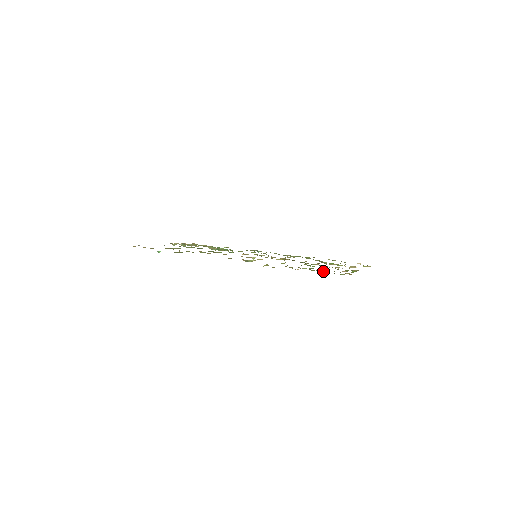
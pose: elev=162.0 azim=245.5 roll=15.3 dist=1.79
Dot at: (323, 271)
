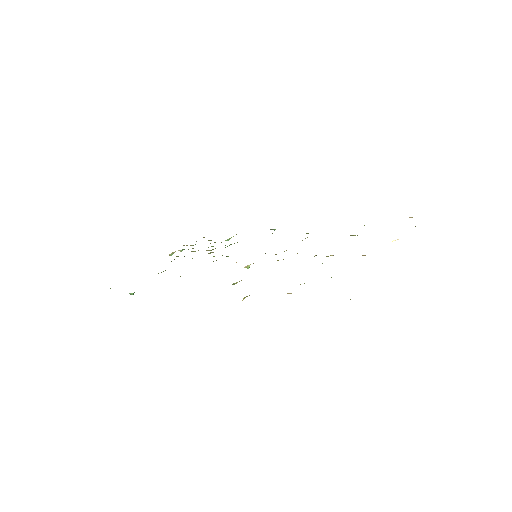
Dot at: occluded
